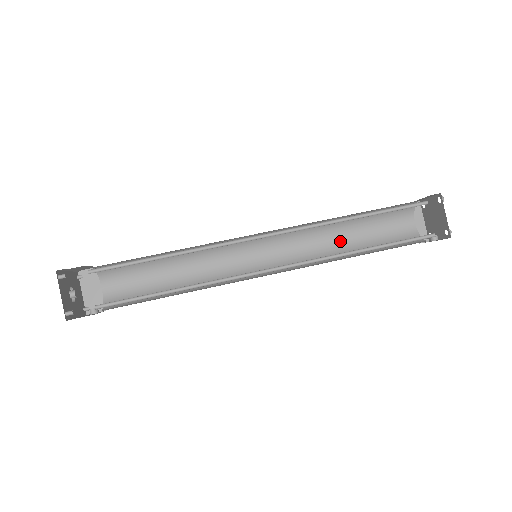
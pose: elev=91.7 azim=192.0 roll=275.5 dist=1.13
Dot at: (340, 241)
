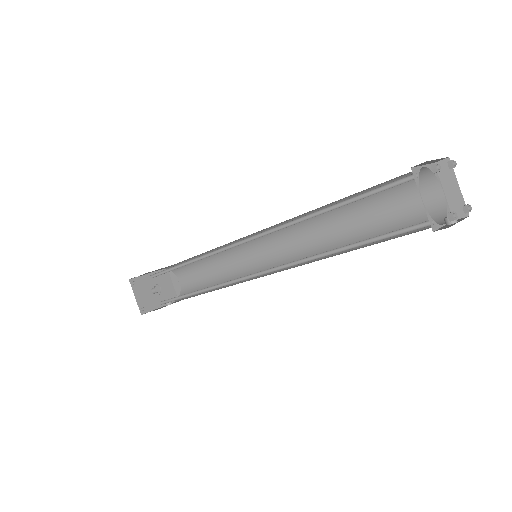
Dot at: (347, 227)
